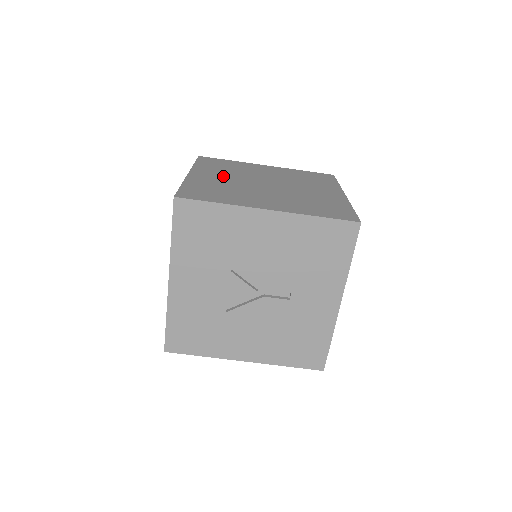
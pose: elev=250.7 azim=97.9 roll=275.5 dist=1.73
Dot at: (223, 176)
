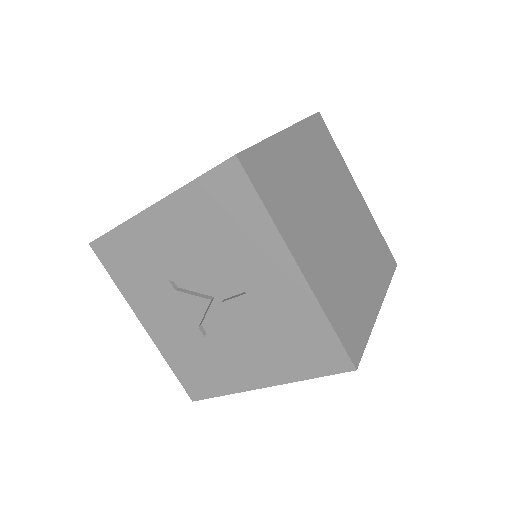
Dot at: occluded
